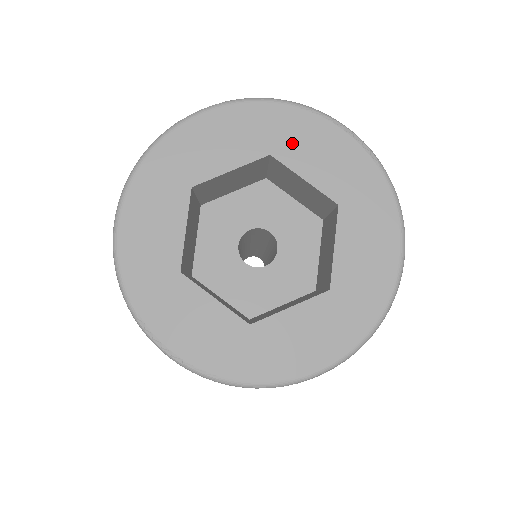
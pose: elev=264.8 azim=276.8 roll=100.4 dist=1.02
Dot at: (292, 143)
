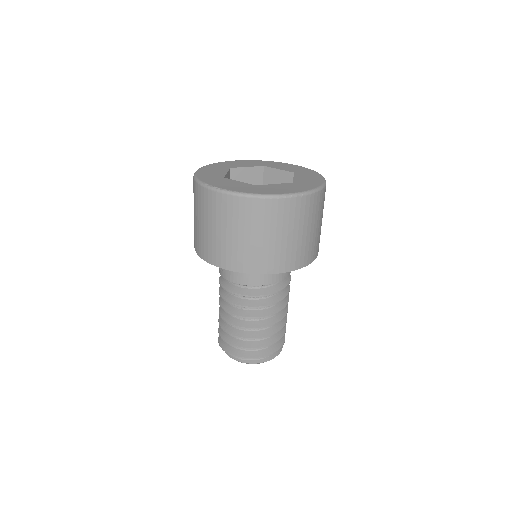
Dot at: (273, 165)
